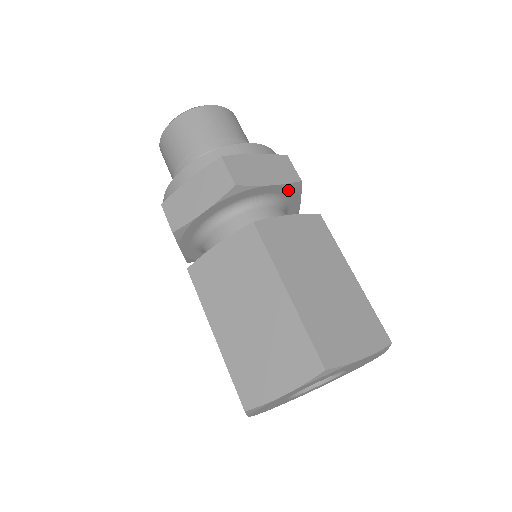
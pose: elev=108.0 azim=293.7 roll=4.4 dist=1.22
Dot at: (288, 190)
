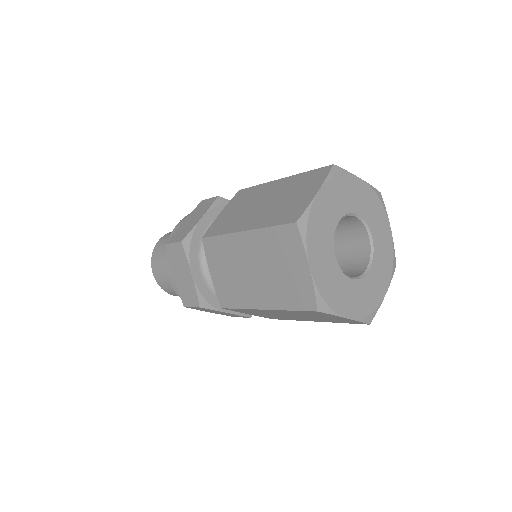
Dot at: occluded
